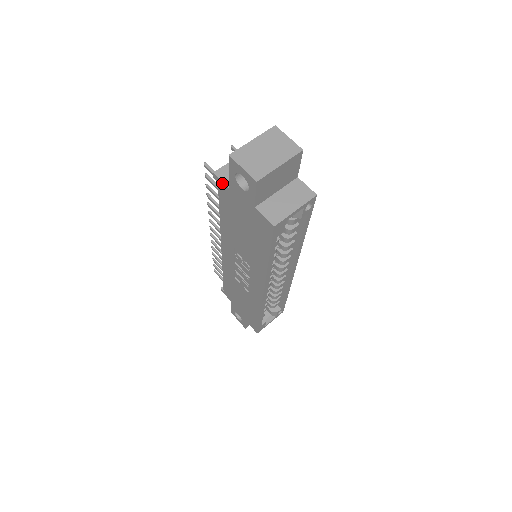
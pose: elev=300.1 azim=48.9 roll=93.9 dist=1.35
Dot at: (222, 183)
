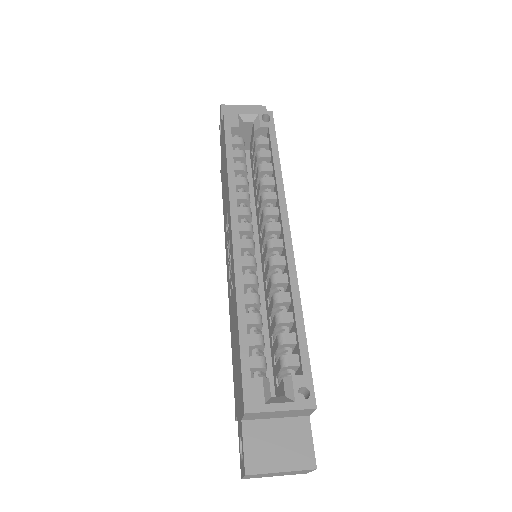
Dot at: occluded
